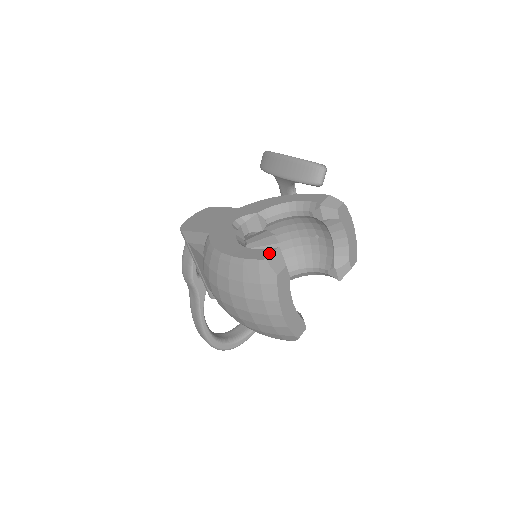
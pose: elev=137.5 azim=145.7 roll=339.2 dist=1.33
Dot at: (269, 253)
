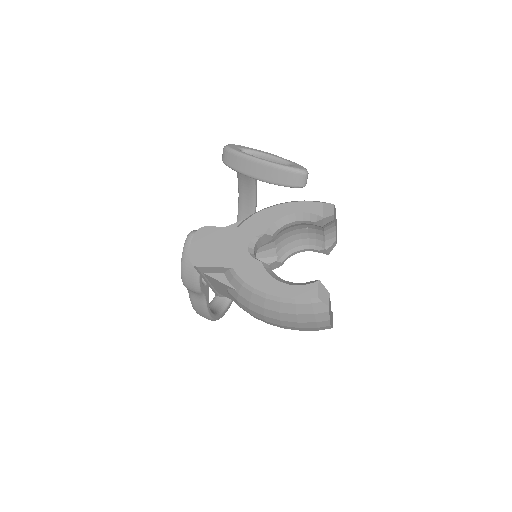
Dot at: (315, 289)
